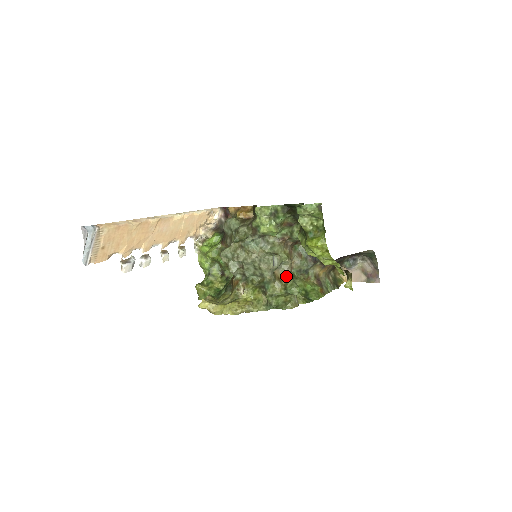
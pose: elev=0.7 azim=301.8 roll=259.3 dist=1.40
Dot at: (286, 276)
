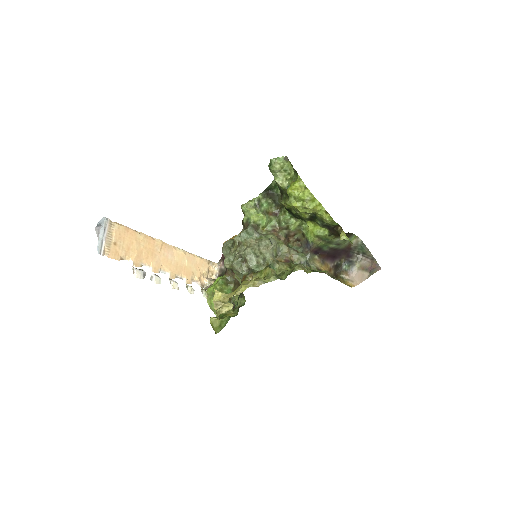
Dot at: (288, 260)
